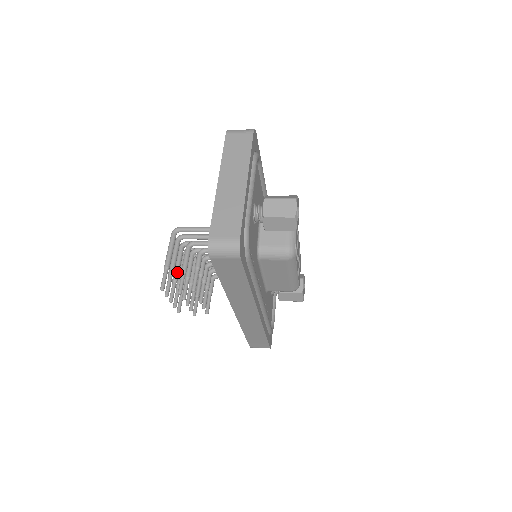
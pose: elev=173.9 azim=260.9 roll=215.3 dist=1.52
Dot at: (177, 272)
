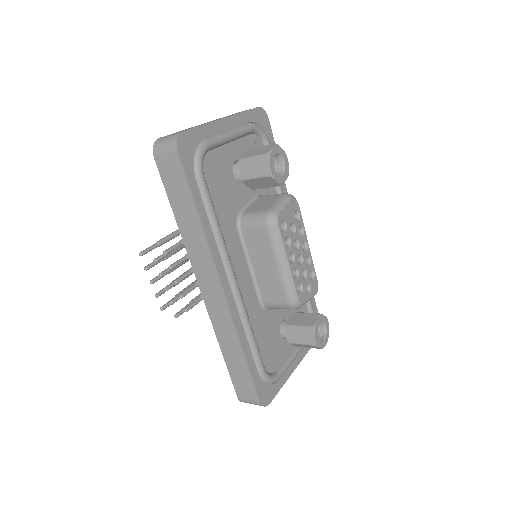
Dot at: occluded
